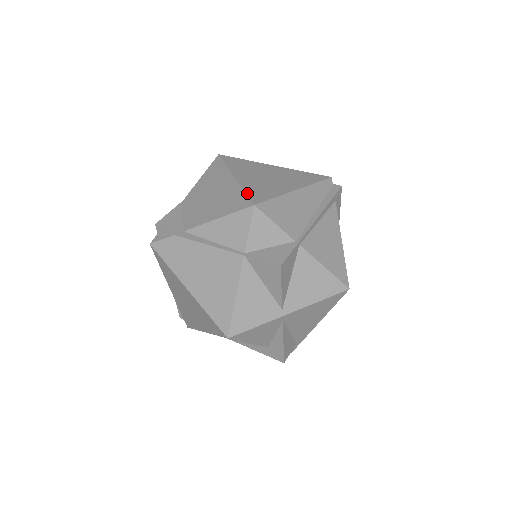
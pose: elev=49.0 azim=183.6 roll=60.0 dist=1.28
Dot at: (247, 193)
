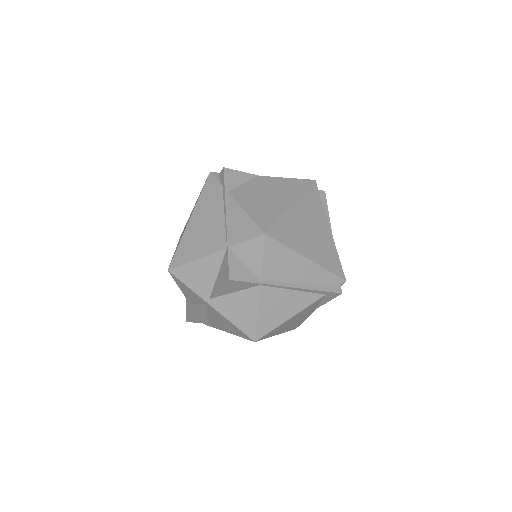
Dot at: (277, 222)
